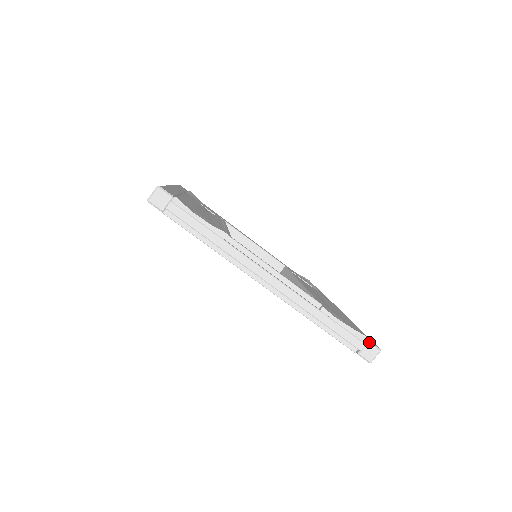
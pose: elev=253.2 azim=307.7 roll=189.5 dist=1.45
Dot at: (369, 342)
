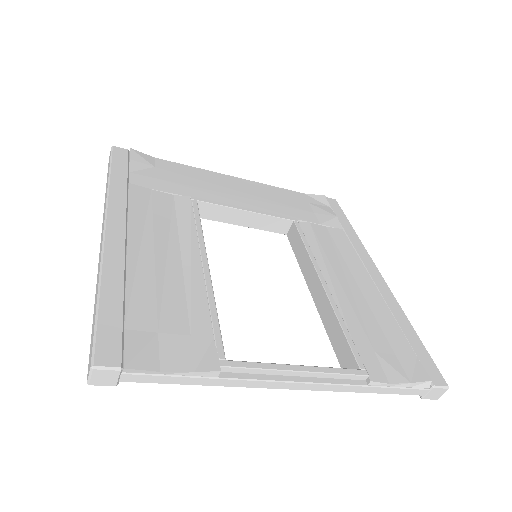
Dot at: (434, 387)
